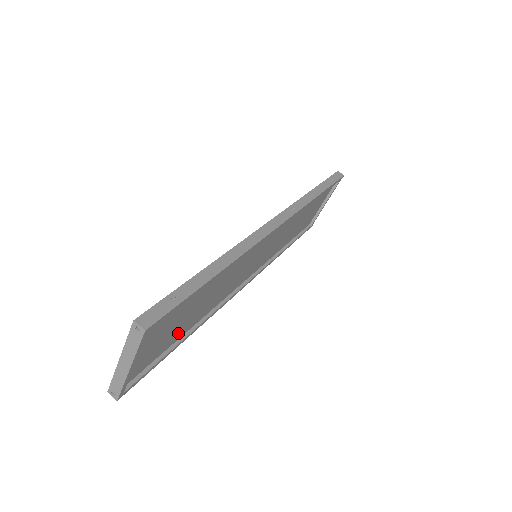
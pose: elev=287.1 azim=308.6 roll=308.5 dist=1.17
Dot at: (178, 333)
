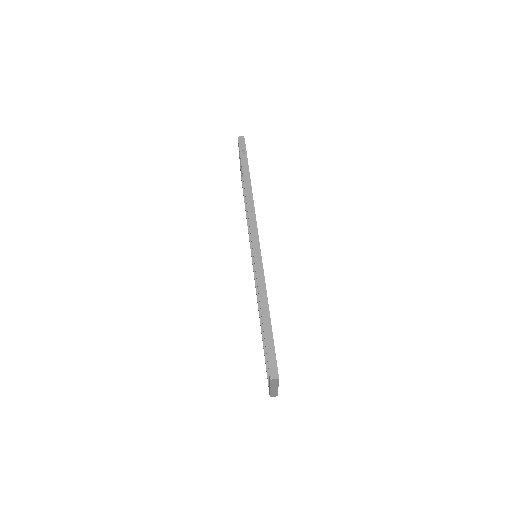
Dot at: occluded
